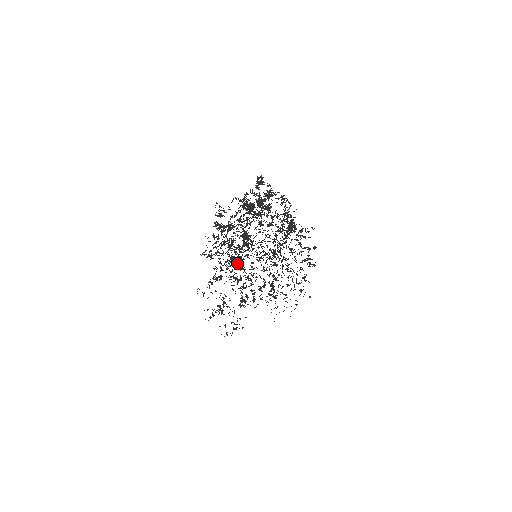
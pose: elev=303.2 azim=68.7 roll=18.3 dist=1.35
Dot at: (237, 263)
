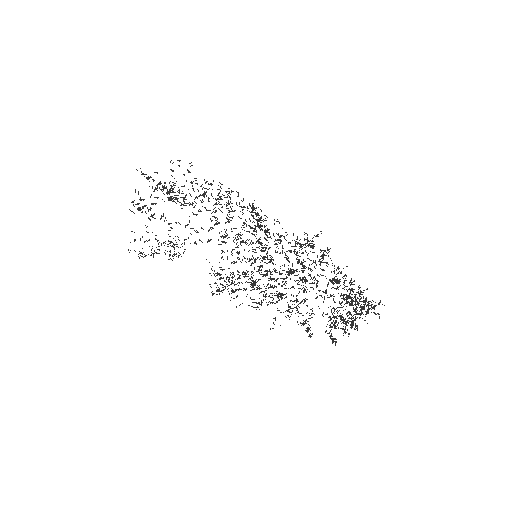
Dot at: occluded
